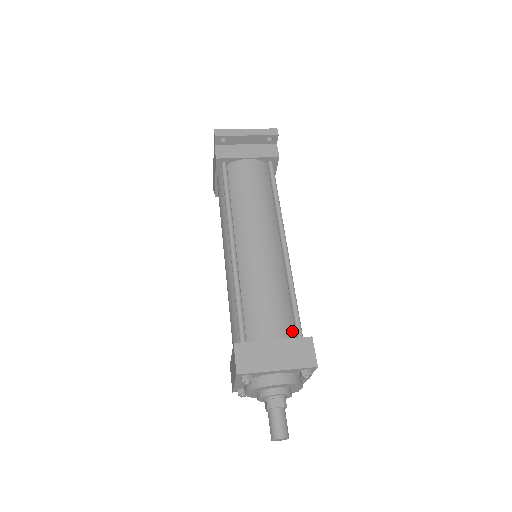
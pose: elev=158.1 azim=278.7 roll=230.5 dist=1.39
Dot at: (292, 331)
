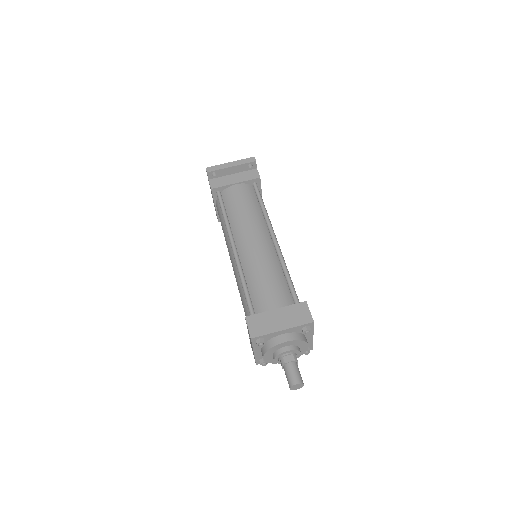
Dot at: (291, 301)
